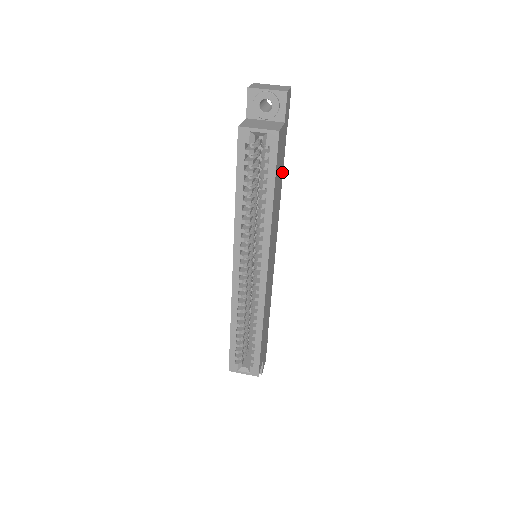
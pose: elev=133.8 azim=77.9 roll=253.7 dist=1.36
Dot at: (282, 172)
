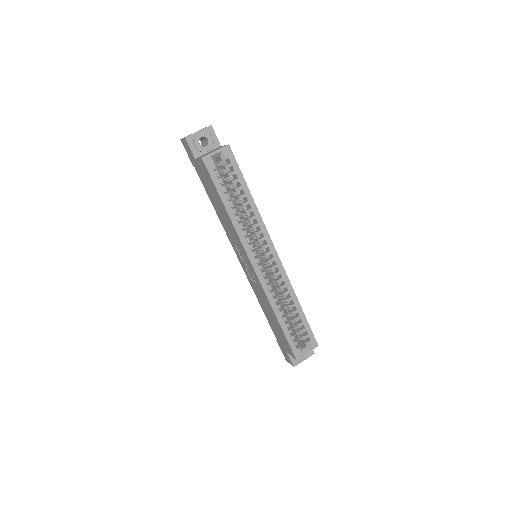
Dot at: occluded
